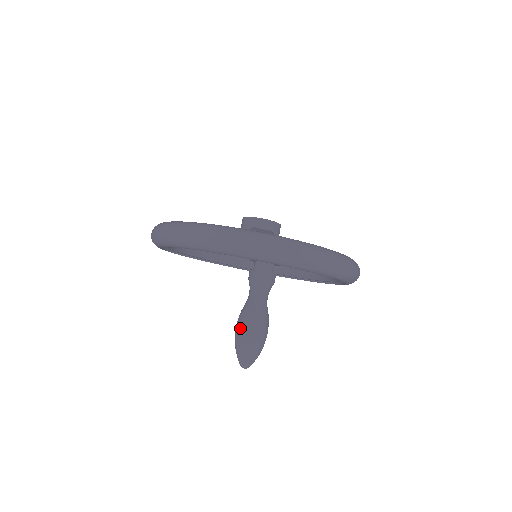
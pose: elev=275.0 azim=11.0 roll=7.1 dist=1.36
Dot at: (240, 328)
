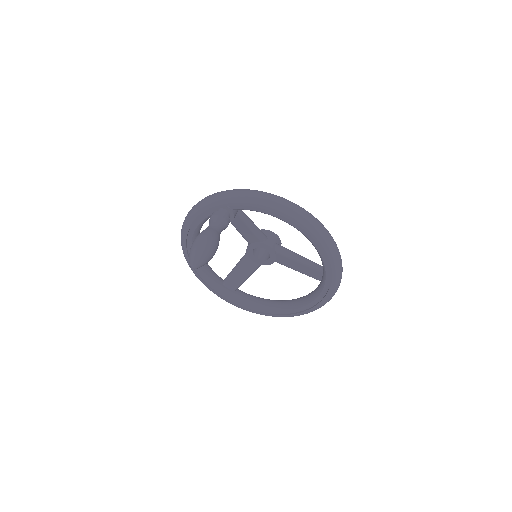
Dot at: occluded
